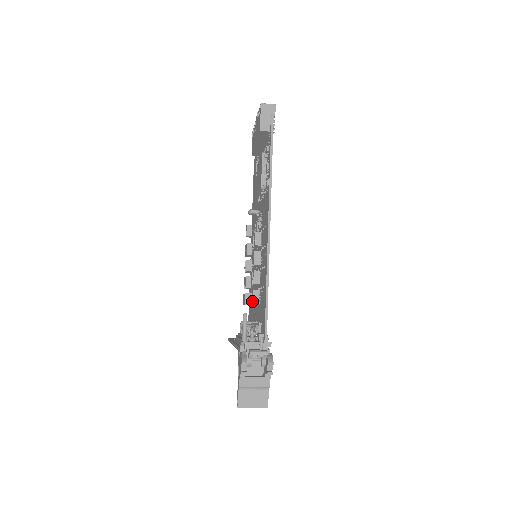
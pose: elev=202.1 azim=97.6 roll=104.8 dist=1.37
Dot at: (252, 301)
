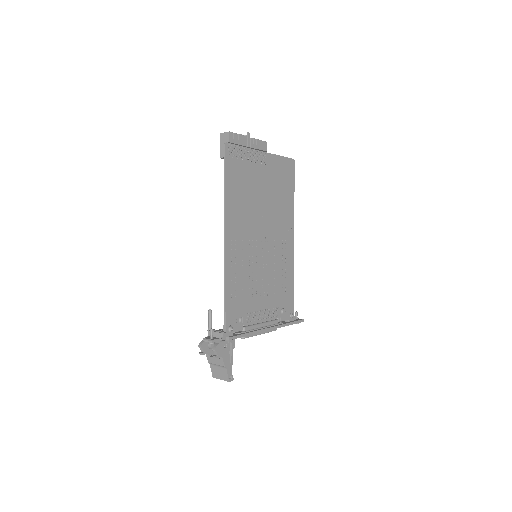
Dot at: occluded
